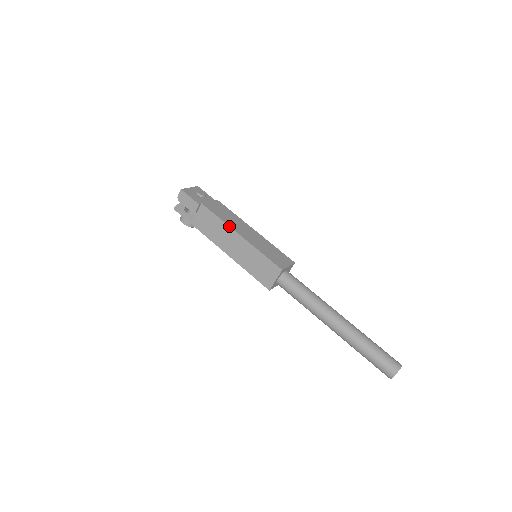
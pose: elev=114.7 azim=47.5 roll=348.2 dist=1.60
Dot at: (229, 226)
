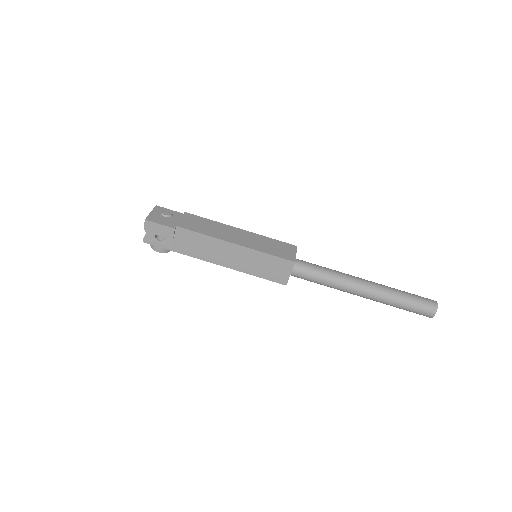
Dot at: (219, 239)
